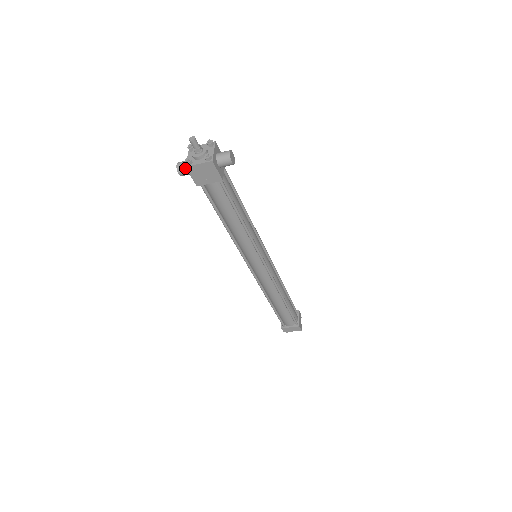
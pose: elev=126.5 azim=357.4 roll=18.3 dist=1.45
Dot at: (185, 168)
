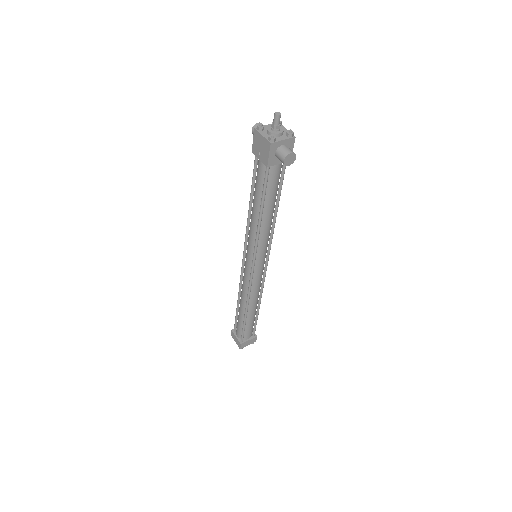
Dot at: occluded
